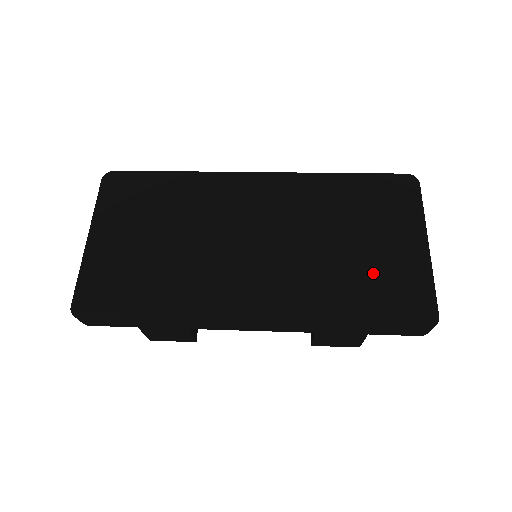
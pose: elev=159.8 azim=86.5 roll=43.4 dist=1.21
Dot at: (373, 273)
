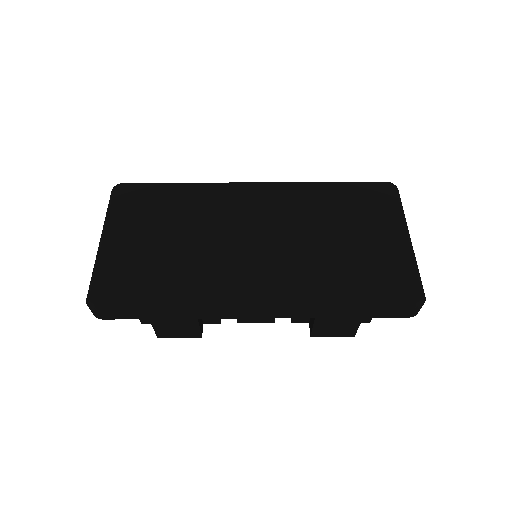
Dot at: (364, 262)
